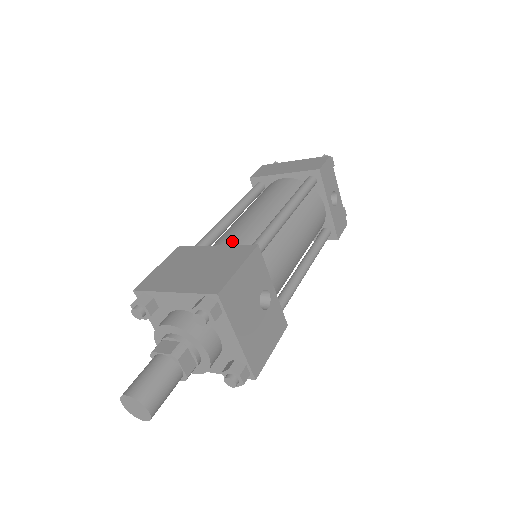
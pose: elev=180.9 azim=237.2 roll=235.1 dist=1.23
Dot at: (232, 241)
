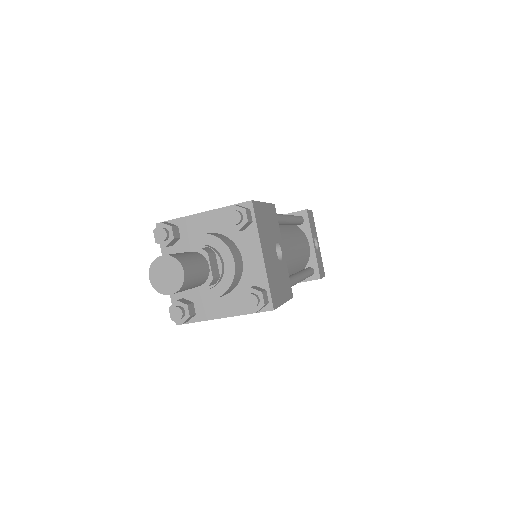
Dot at: occluded
